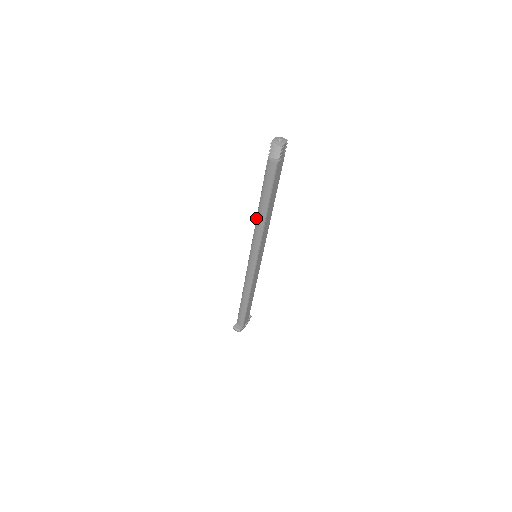
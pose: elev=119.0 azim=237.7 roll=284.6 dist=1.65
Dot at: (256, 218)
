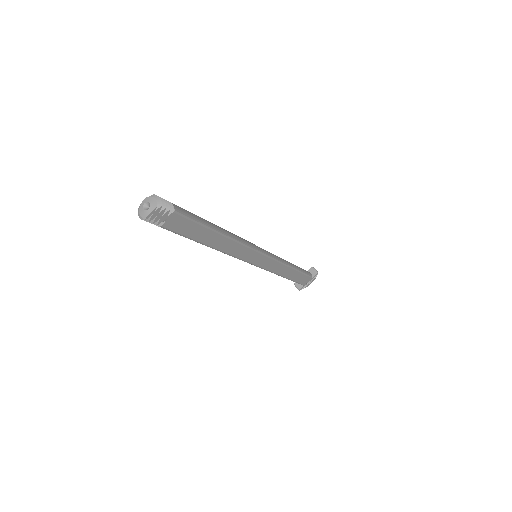
Dot at: occluded
